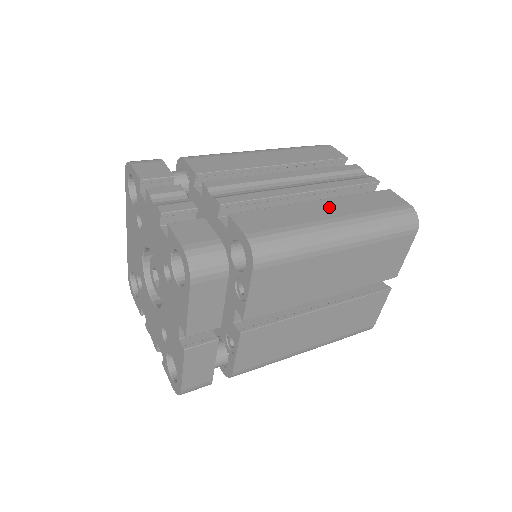
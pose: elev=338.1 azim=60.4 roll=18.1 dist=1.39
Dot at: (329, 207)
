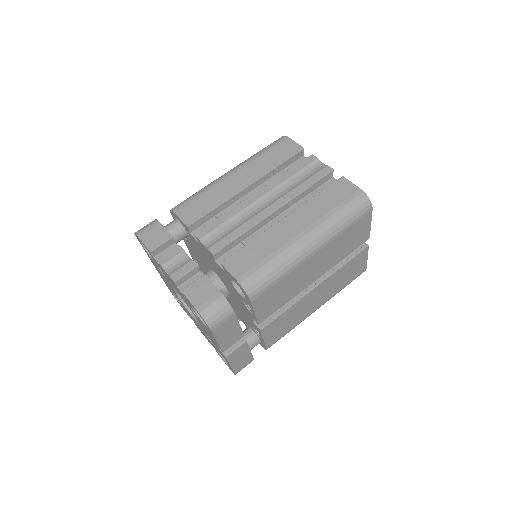
Dot at: (294, 222)
